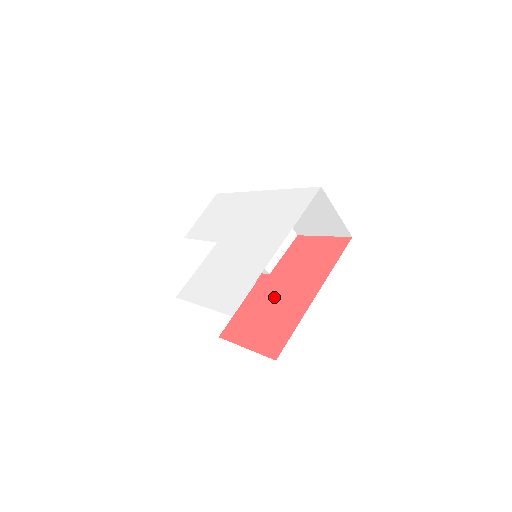
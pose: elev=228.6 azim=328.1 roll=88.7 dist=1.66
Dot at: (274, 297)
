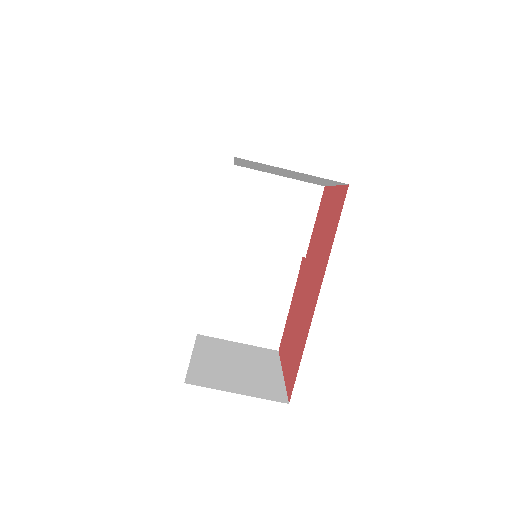
Dot at: (301, 297)
